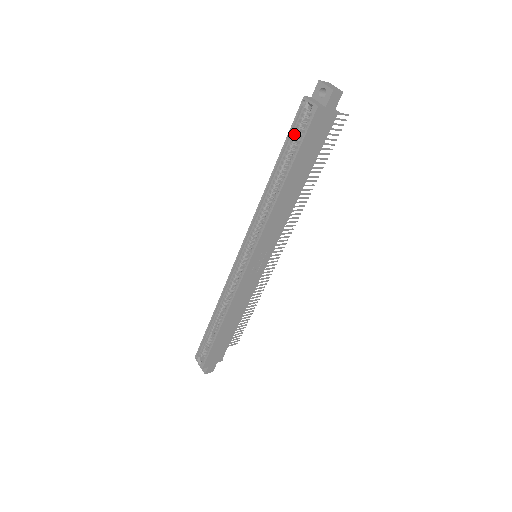
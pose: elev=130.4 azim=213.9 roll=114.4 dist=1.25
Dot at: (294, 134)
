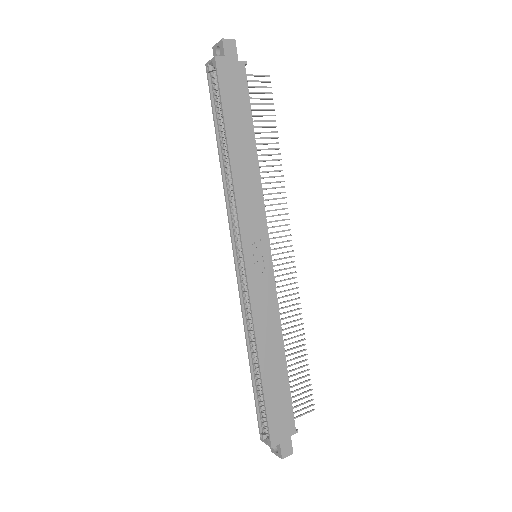
Dot at: (215, 100)
